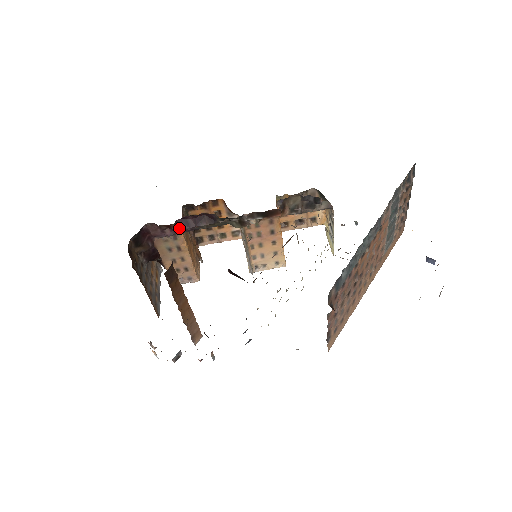
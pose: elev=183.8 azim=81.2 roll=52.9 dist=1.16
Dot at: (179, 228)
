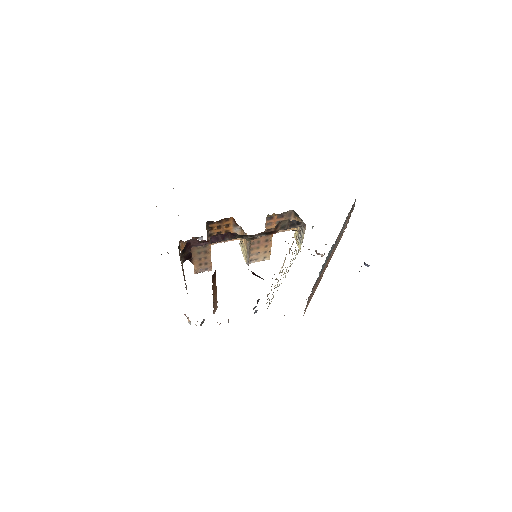
Dot at: (211, 241)
